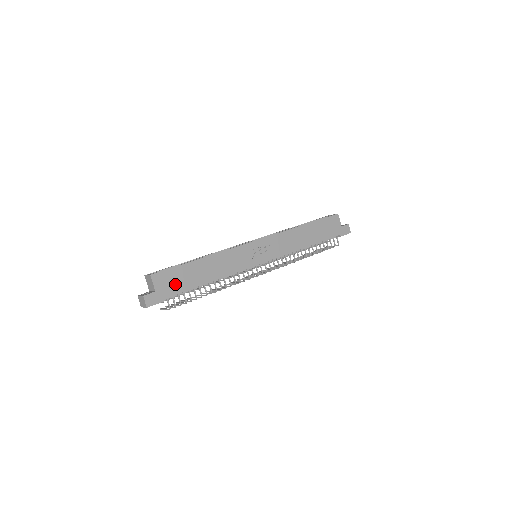
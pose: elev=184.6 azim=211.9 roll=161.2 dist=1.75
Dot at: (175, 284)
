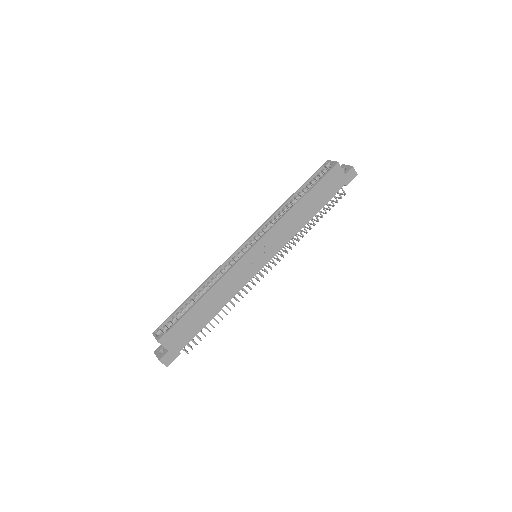
Dot at: (184, 335)
